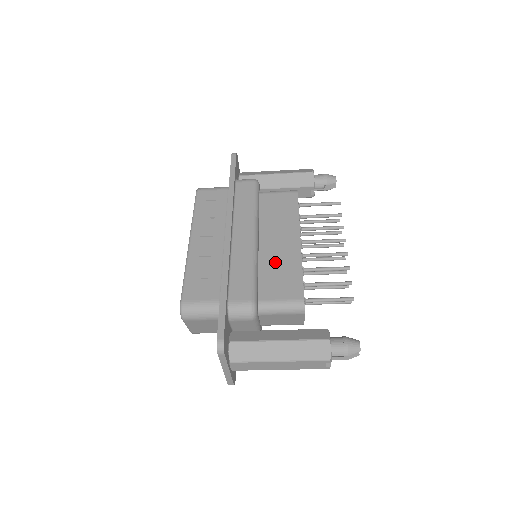
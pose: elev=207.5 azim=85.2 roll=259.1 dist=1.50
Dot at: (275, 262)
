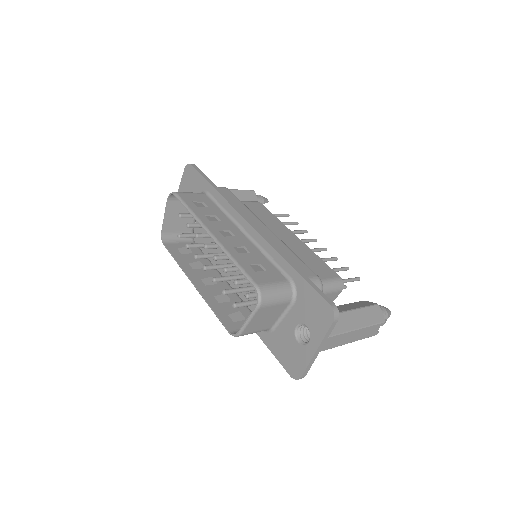
Dot at: (295, 252)
